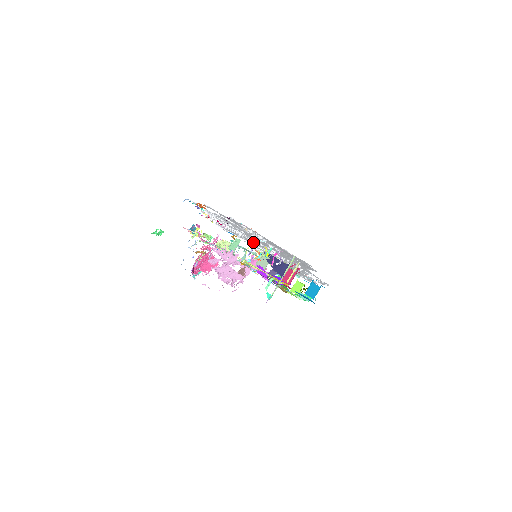
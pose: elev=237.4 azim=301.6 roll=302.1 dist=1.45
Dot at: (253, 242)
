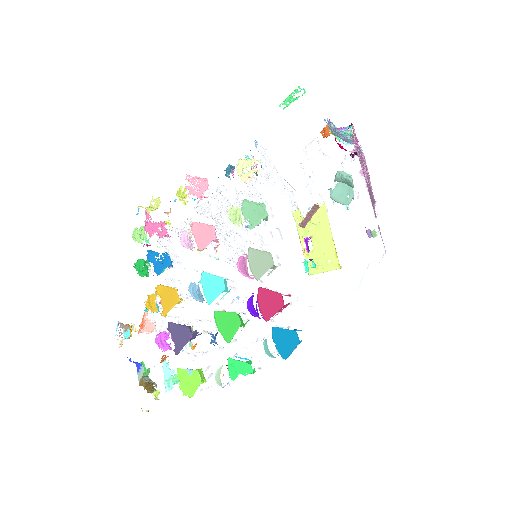
Dot at: (225, 262)
